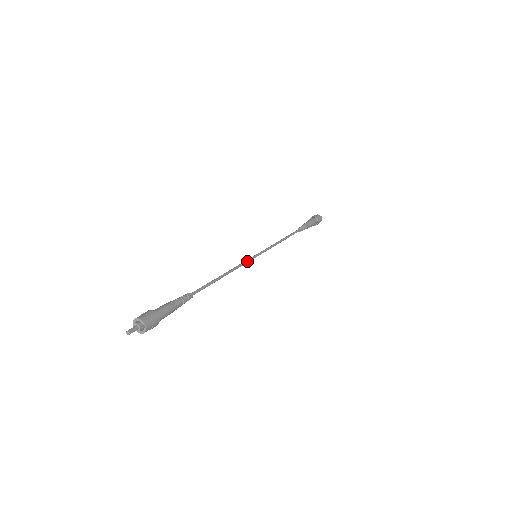
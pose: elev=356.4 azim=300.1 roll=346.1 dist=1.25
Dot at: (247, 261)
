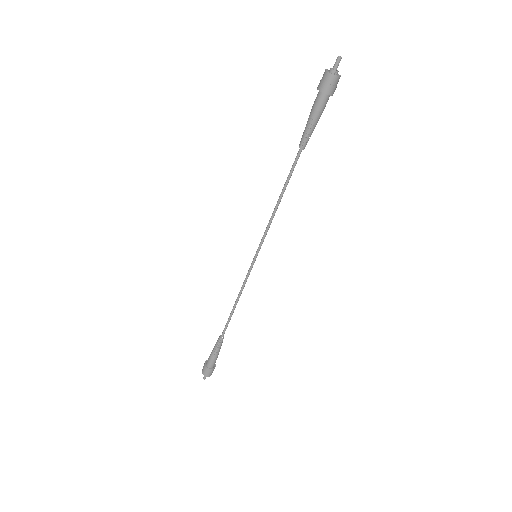
Dot at: (249, 272)
